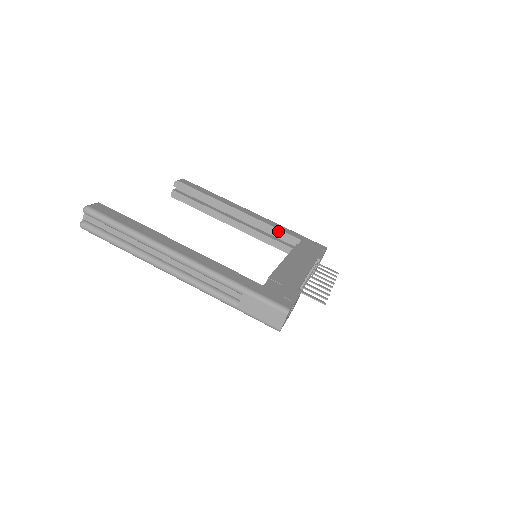
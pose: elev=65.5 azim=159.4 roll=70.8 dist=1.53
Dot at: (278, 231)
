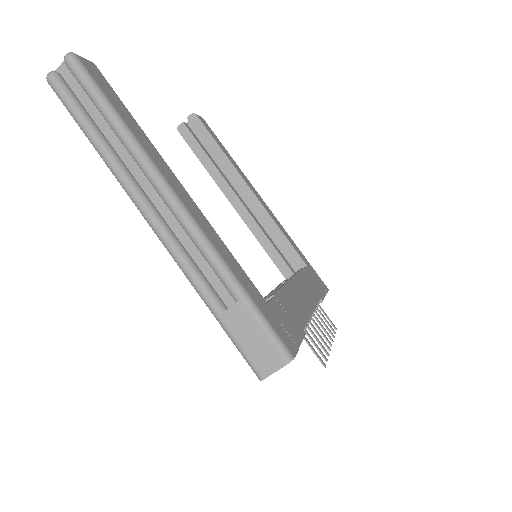
Dot at: (285, 240)
